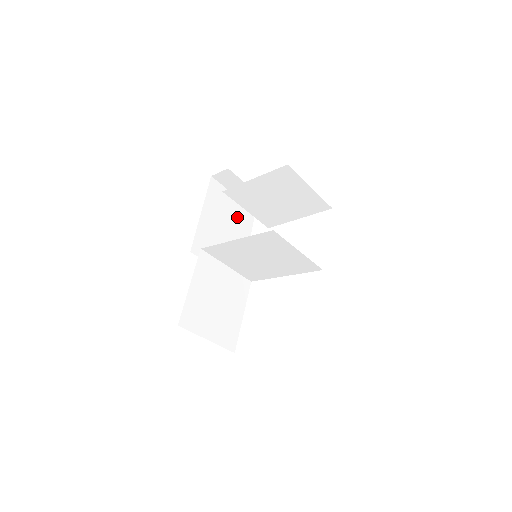
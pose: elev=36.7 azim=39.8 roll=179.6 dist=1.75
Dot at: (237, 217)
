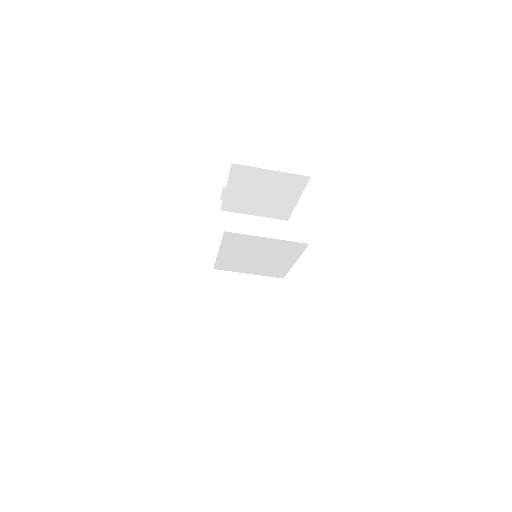
Dot at: (260, 223)
